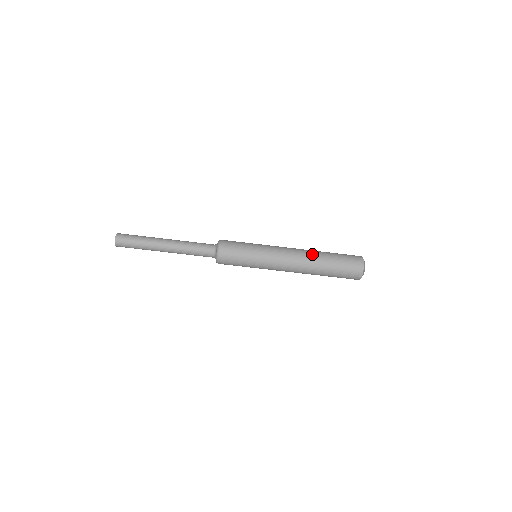
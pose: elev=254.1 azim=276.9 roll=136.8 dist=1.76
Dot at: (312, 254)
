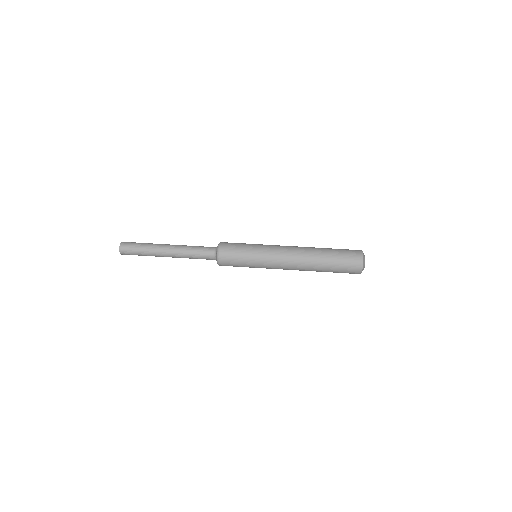
Dot at: (311, 249)
